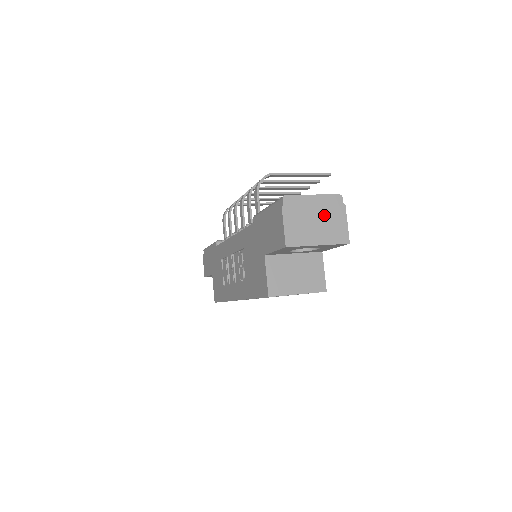
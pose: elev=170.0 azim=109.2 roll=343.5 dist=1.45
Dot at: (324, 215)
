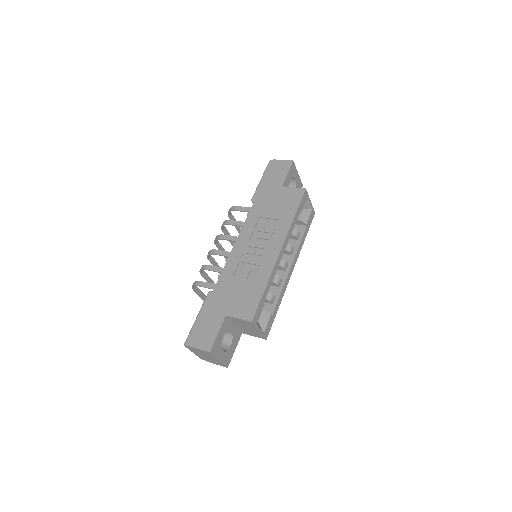
Dot at: occluded
